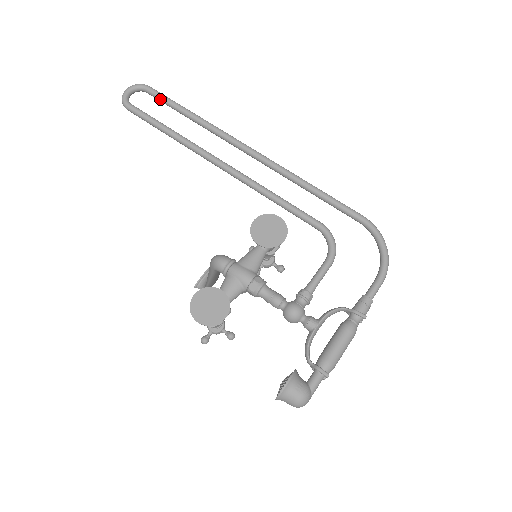
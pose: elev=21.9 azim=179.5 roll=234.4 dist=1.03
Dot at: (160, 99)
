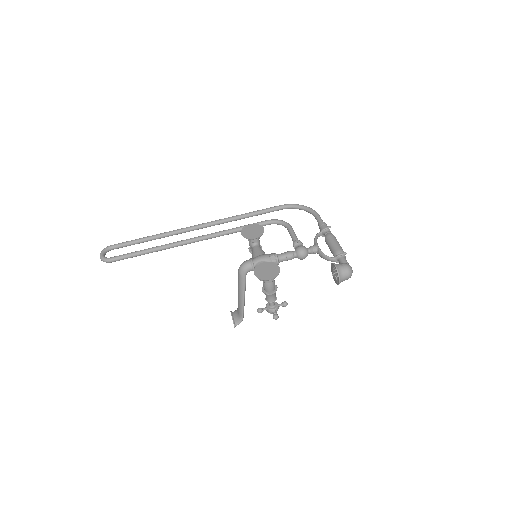
Dot at: (125, 245)
